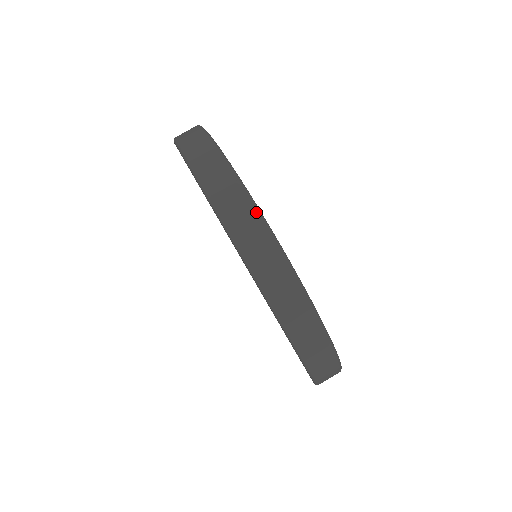
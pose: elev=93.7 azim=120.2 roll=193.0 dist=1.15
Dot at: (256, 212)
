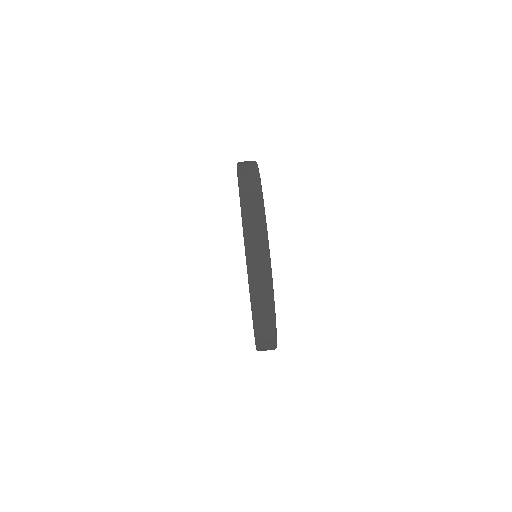
Dot at: (273, 318)
